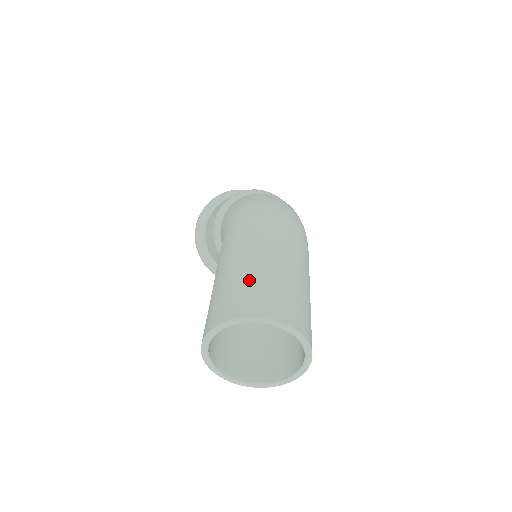
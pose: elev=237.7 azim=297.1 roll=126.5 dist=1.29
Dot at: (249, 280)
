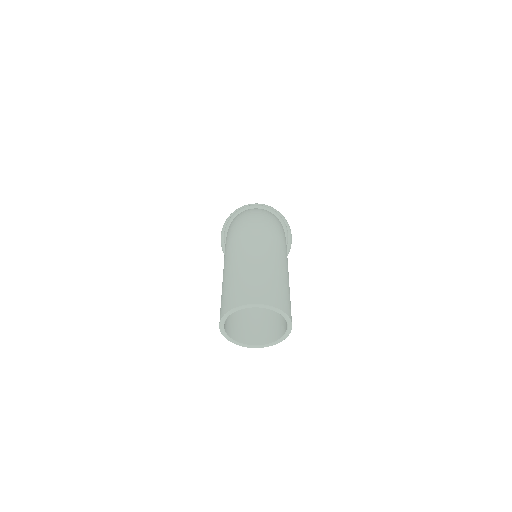
Dot at: (233, 283)
